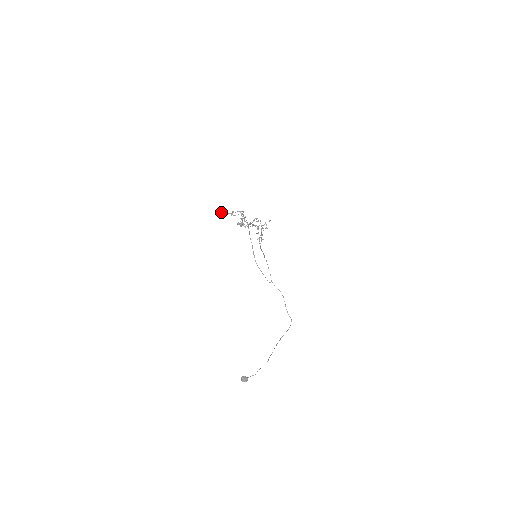
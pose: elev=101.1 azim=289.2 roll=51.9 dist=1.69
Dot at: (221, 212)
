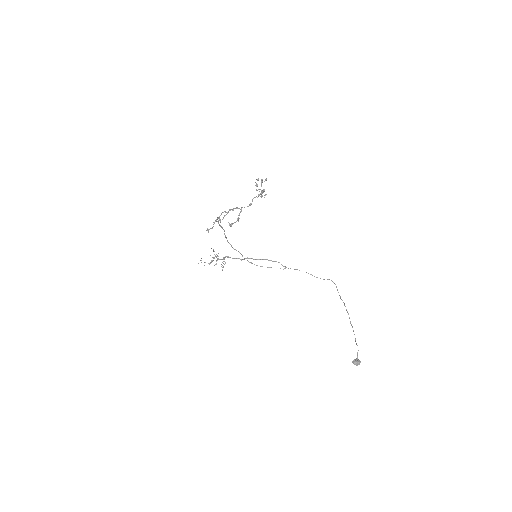
Dot at: occluded
